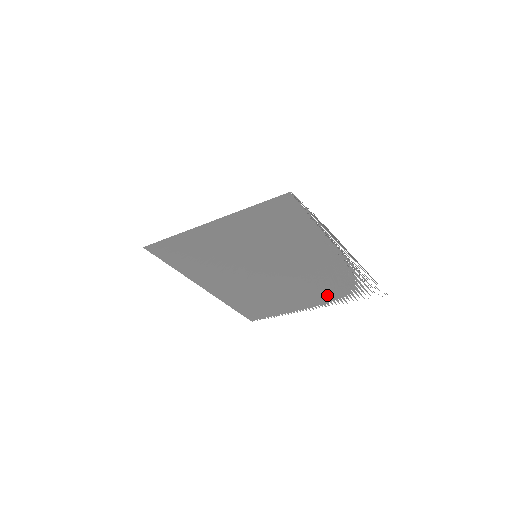
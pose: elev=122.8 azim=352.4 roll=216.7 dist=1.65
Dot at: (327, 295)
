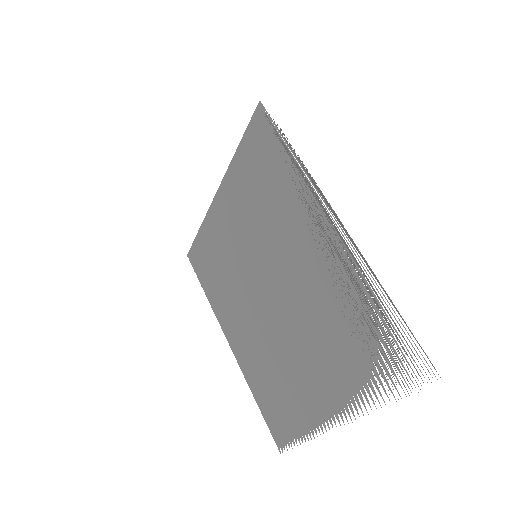
Dot at: (347, 372)
